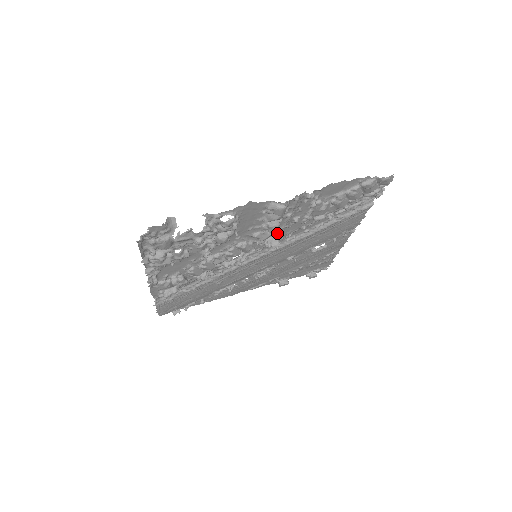
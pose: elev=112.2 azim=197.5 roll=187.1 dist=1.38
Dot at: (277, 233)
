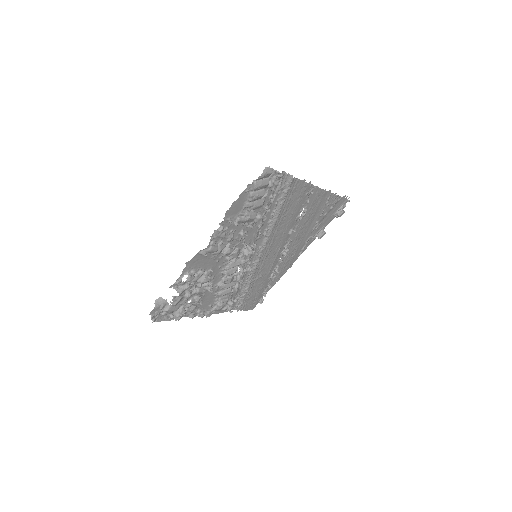
Dot at: occluded
